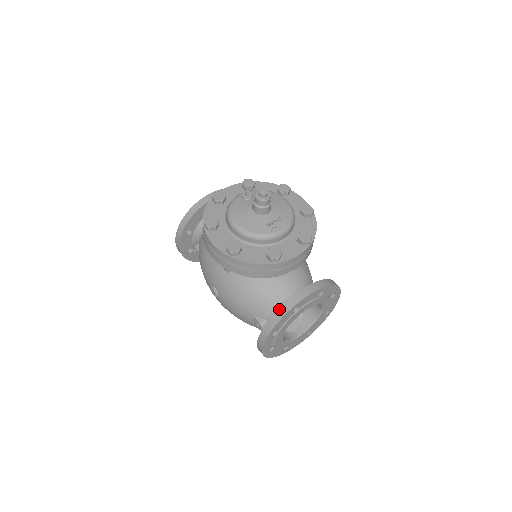
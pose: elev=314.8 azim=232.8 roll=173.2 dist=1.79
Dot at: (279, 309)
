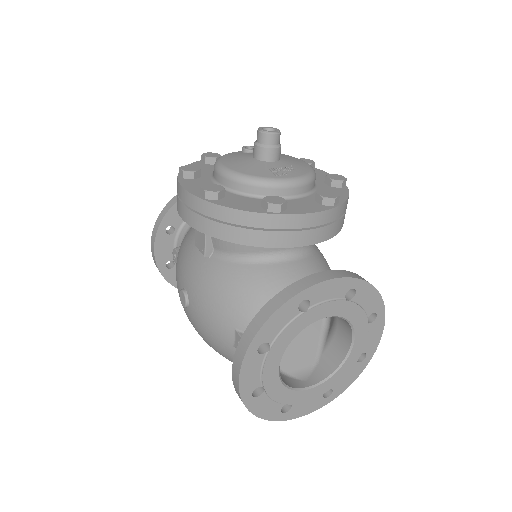
Dot at: (274, 297)
